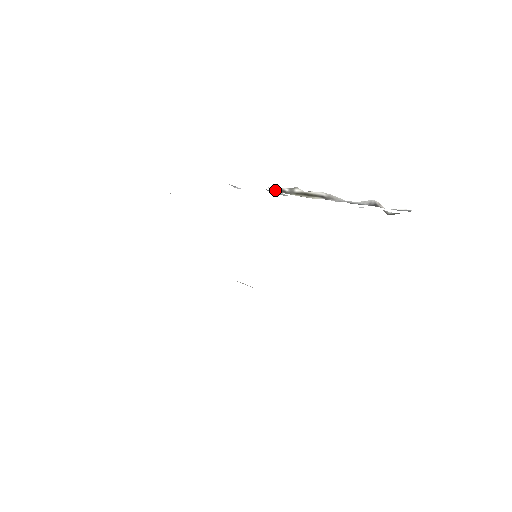
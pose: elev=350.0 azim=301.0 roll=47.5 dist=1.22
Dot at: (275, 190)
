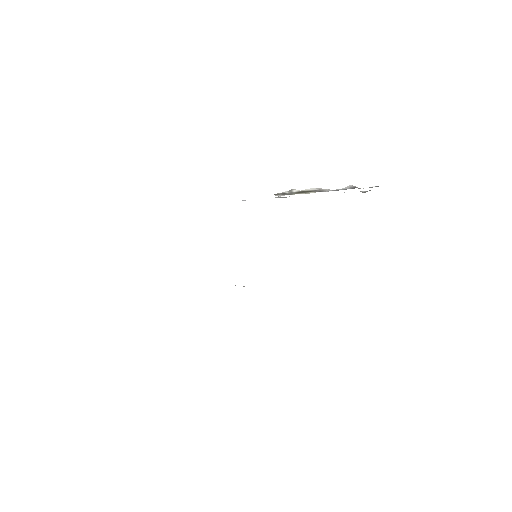
Dot at: (278, 194)
